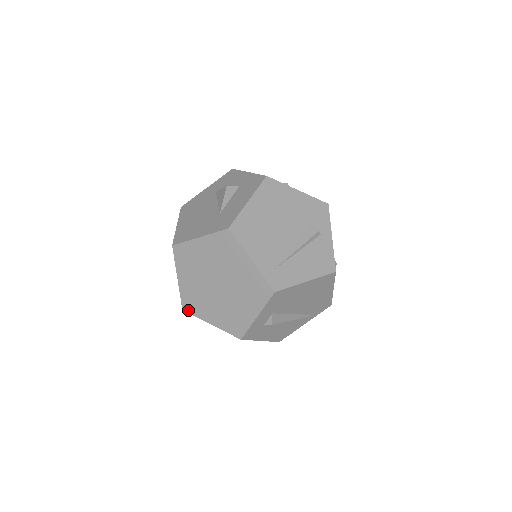
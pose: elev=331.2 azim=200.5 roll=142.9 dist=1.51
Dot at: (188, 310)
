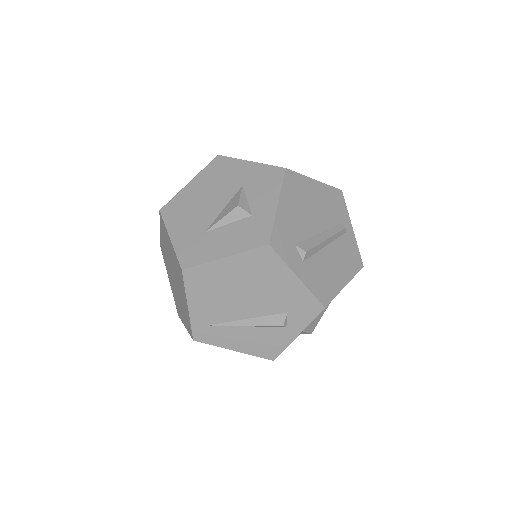
Dot at: (162, 253)
